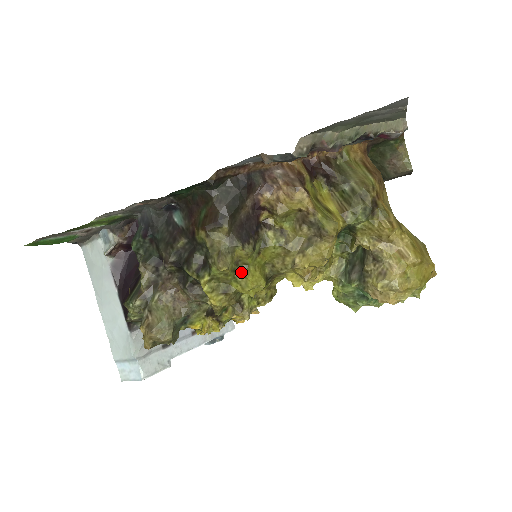
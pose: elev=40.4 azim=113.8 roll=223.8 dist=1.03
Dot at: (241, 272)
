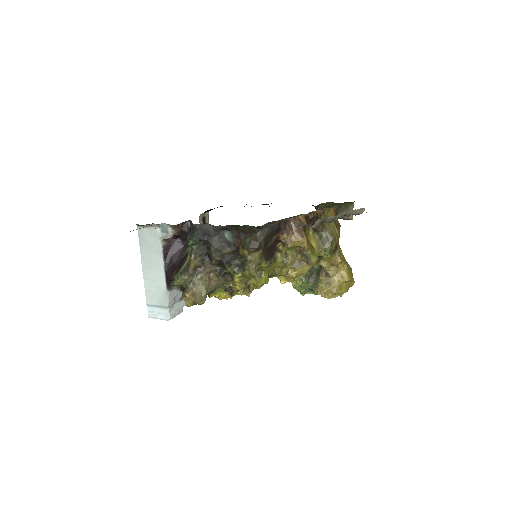
Dot at: (259, 274)
